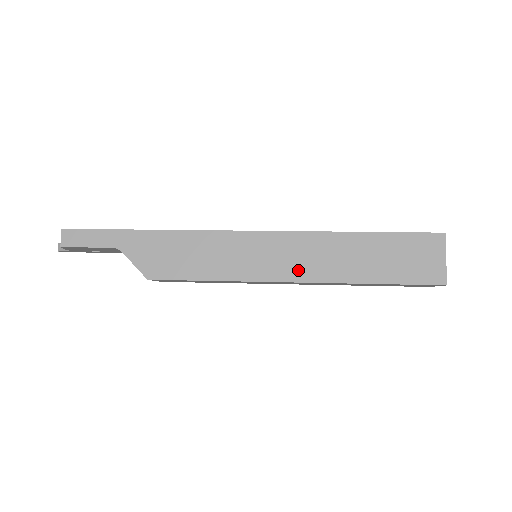
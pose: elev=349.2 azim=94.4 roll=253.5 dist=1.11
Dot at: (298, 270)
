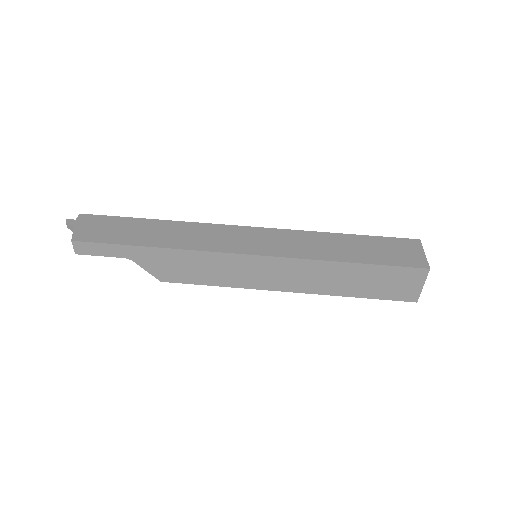
Dot at: (292, 285)
